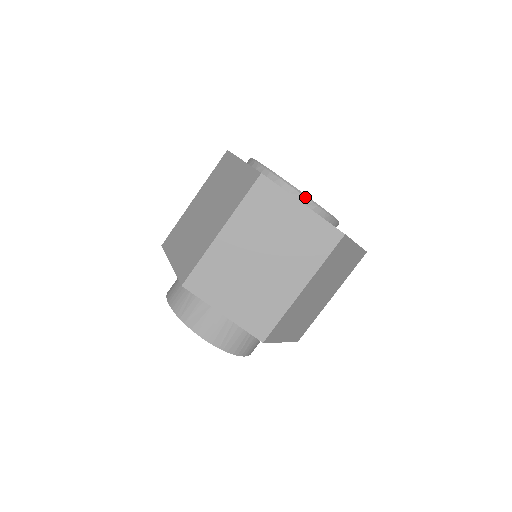
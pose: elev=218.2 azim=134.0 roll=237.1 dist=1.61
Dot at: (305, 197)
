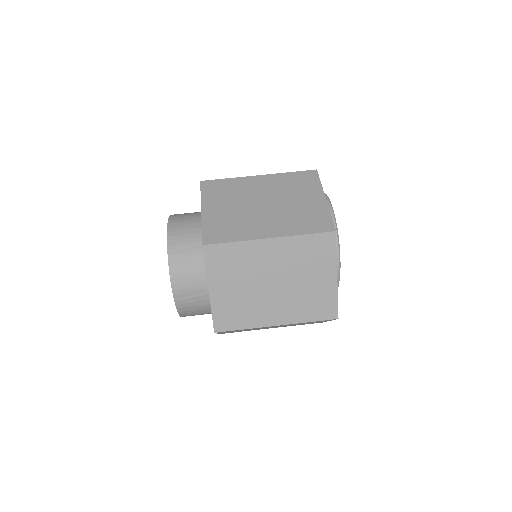
Dot at: (339, 268)
